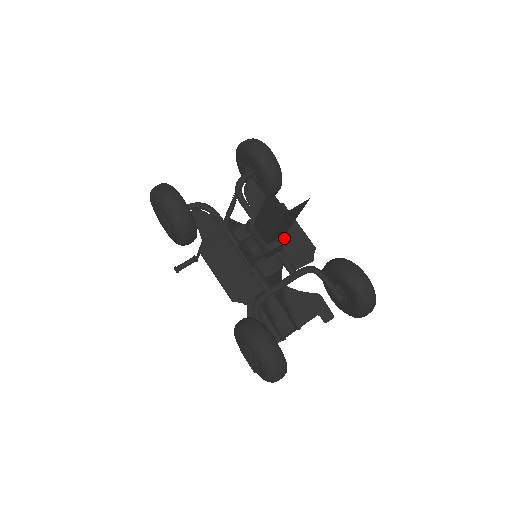
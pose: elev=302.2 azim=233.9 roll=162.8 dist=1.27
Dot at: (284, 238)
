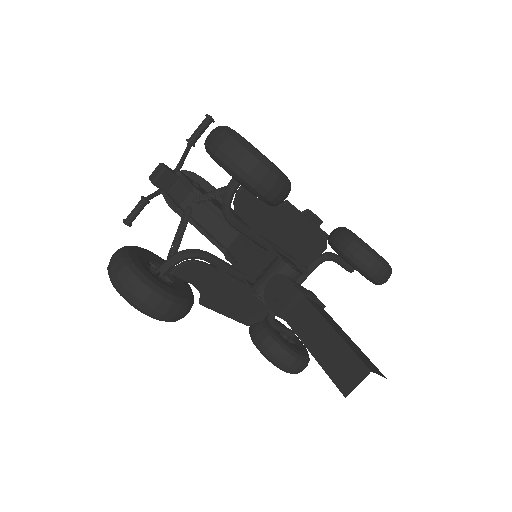
Dot at: occluded
